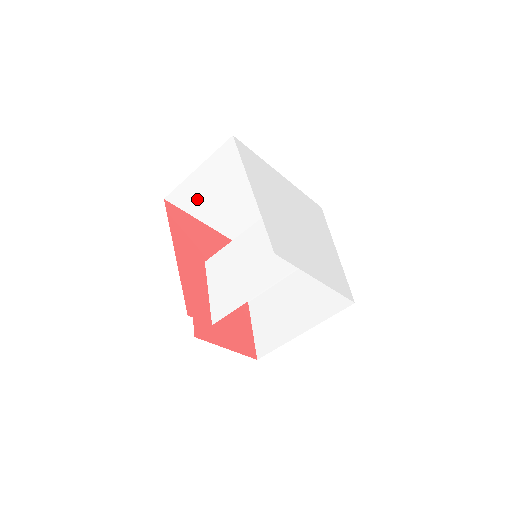
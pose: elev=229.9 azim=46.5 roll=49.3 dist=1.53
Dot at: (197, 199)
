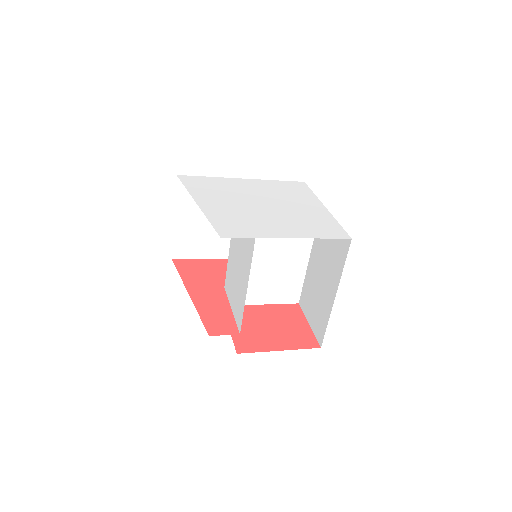
Dot at: (196, 243)
